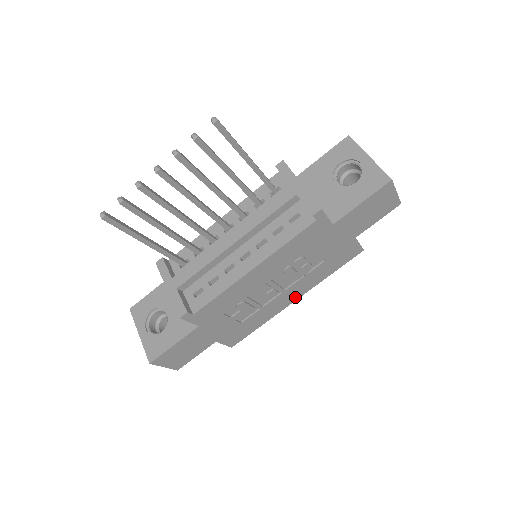
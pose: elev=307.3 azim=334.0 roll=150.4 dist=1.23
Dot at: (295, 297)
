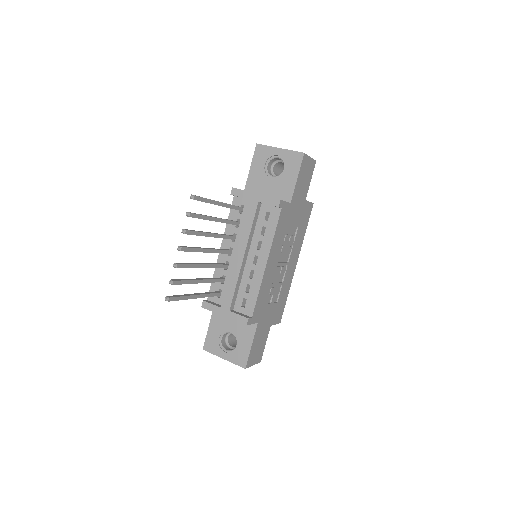
Dot at: (295, 262)
